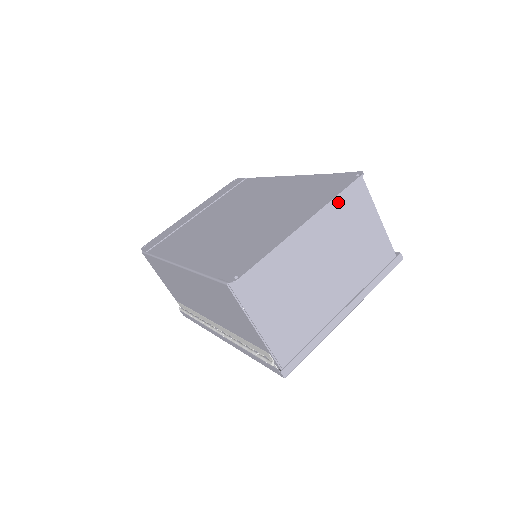
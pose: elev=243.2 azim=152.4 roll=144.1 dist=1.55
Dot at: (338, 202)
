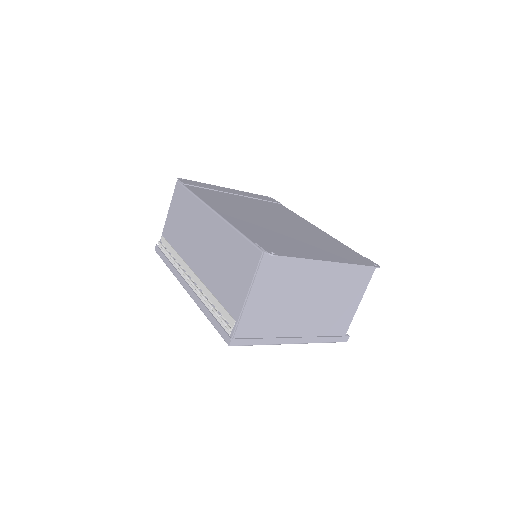
Dot at: (353, 269)
